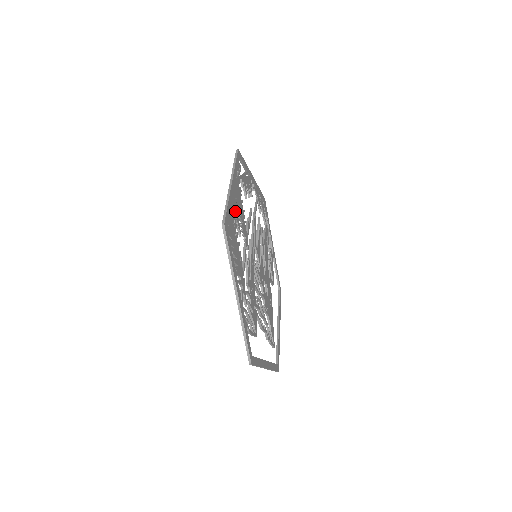
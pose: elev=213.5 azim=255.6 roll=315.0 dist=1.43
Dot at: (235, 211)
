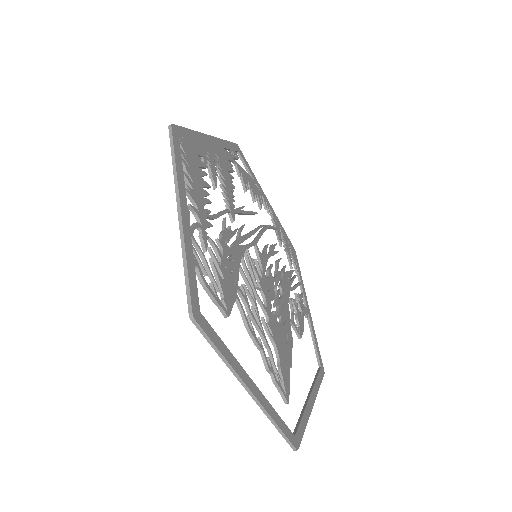
Dot at: (209, 157)
